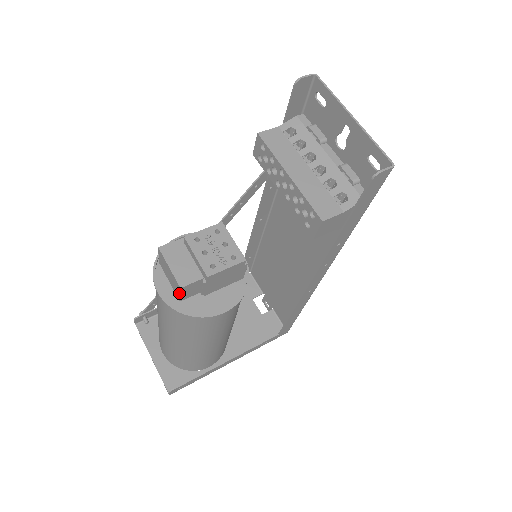
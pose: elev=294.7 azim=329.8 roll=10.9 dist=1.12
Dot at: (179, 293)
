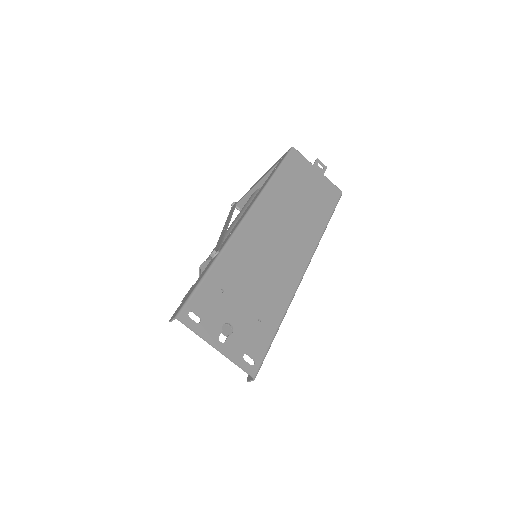
Dot at: occluded
